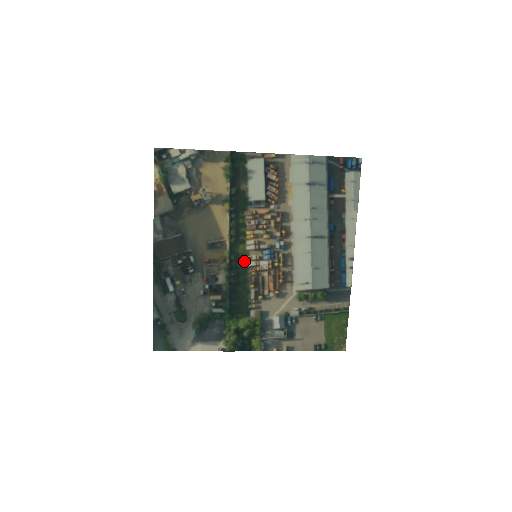
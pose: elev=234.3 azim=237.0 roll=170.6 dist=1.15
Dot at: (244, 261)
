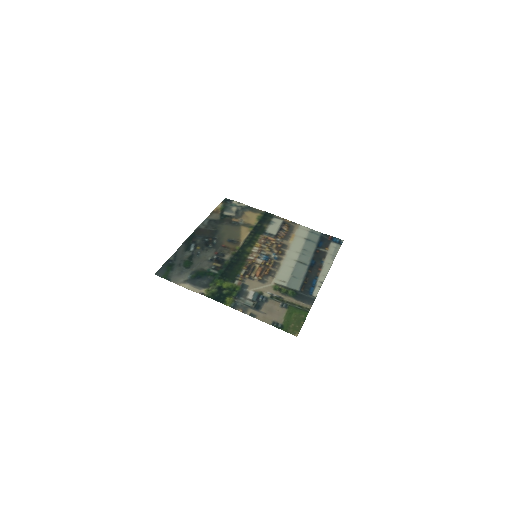
Dot at: (247, 255)
